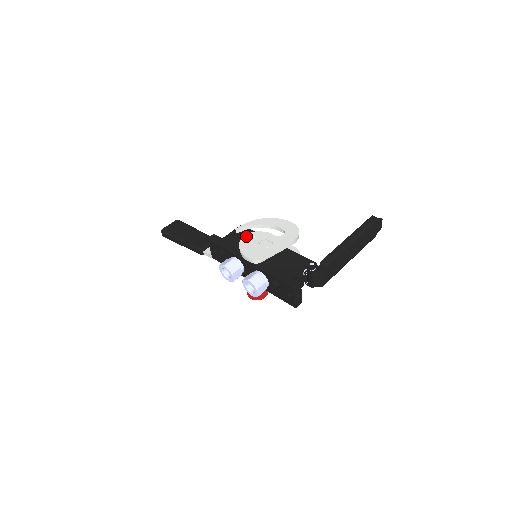
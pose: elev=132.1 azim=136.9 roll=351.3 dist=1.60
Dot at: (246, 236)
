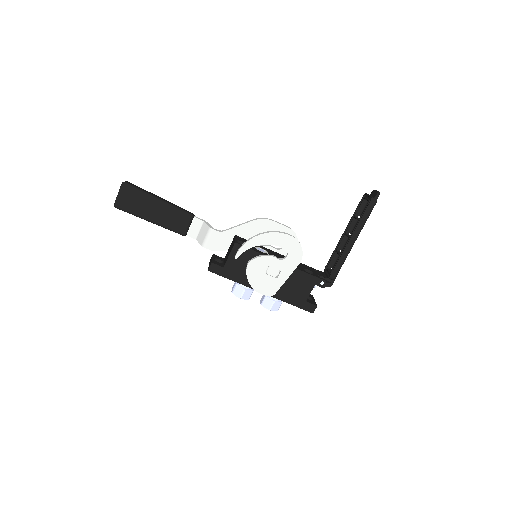
Dot at: (250, 267)
